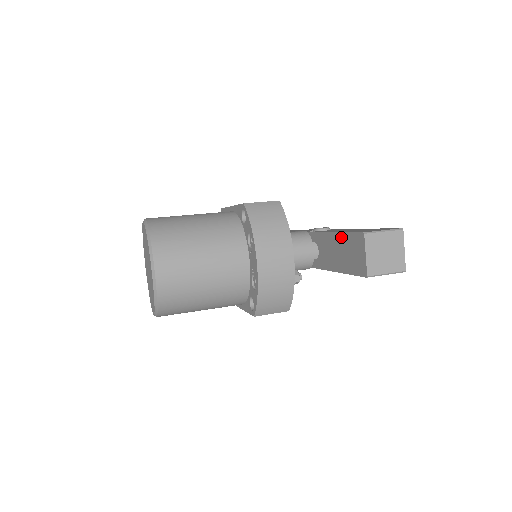
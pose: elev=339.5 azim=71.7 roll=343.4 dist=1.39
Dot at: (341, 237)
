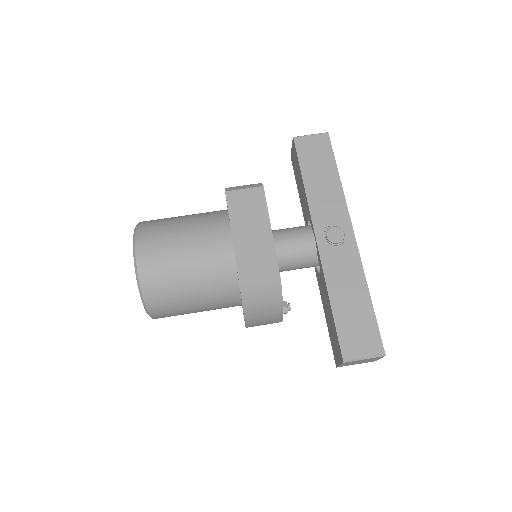
Dot at: (332, 320)
